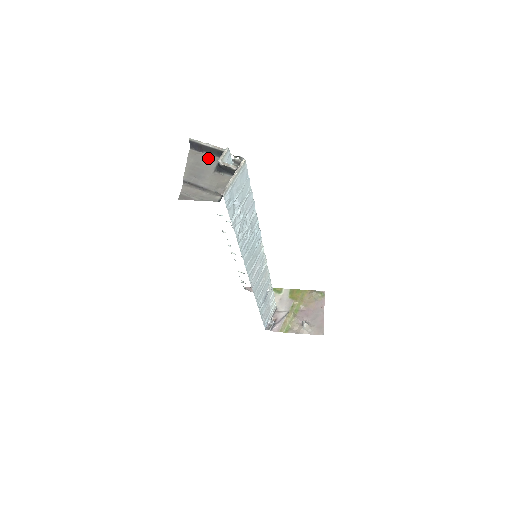
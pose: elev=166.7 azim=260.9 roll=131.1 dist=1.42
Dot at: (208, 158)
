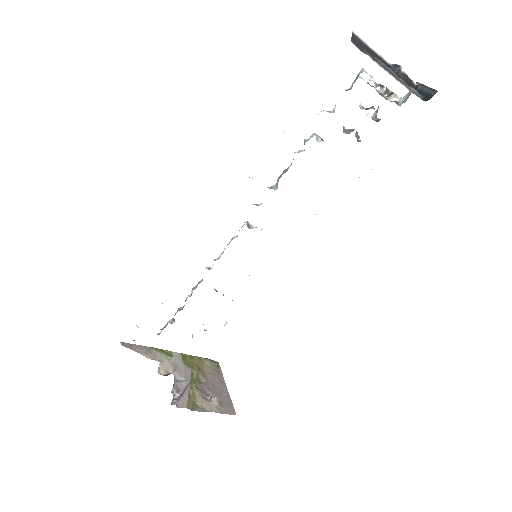
Dot at: (376, 61)
